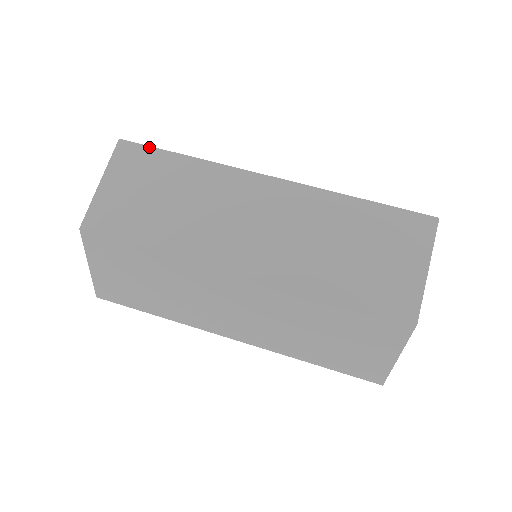
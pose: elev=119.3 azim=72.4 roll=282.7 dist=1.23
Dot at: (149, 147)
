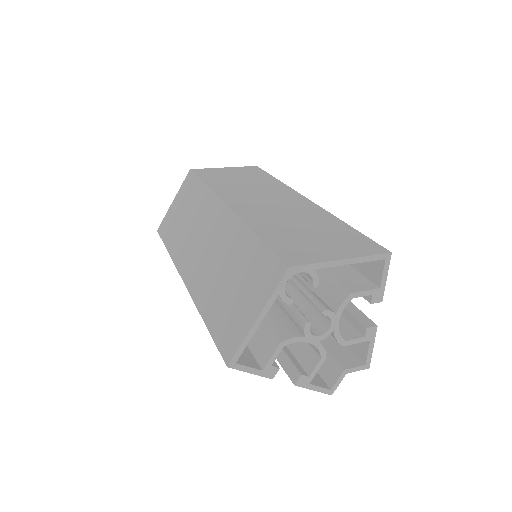
Dot at: (265, 171)
